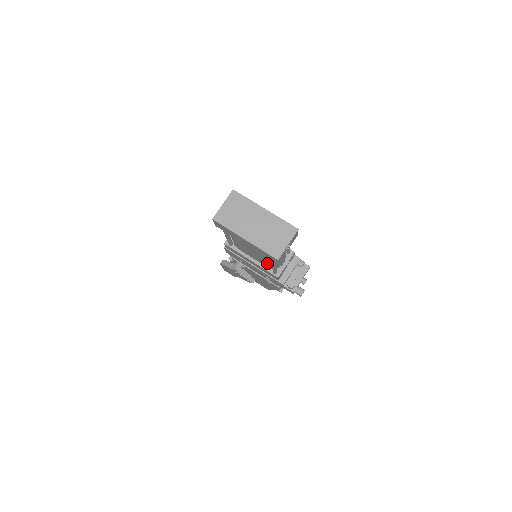
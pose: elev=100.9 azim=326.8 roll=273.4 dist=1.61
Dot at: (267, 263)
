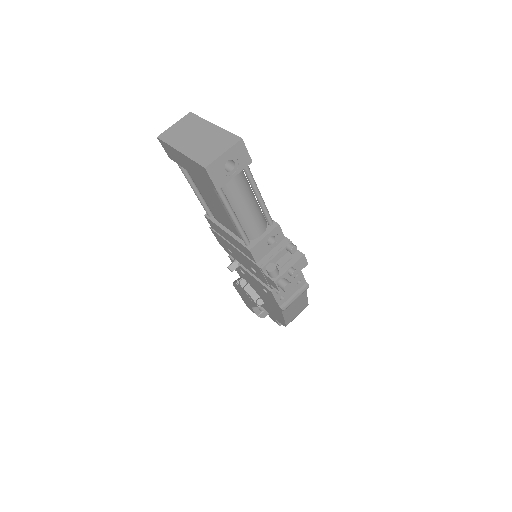
Dot at: (232, 222)
